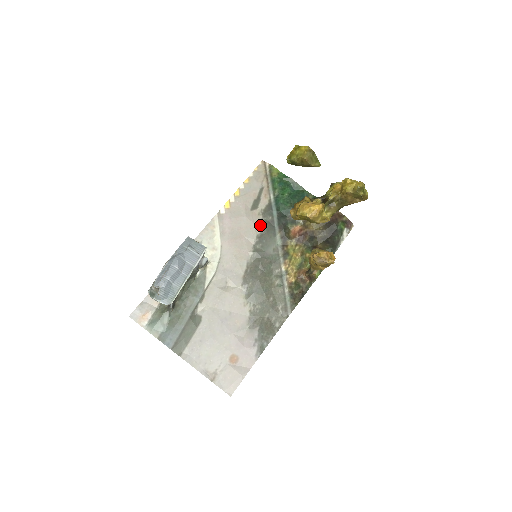
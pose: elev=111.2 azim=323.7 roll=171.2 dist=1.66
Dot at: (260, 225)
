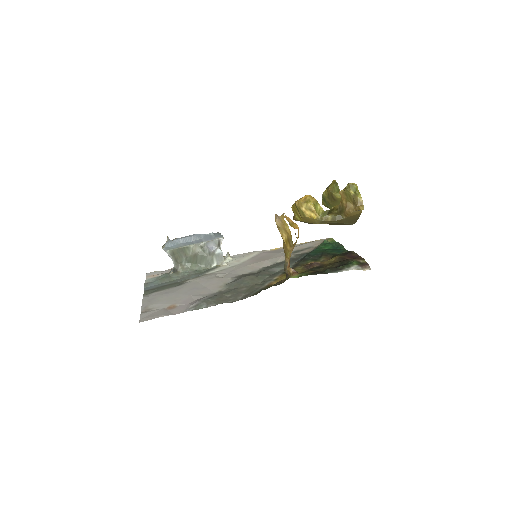
Dot at: occluded
